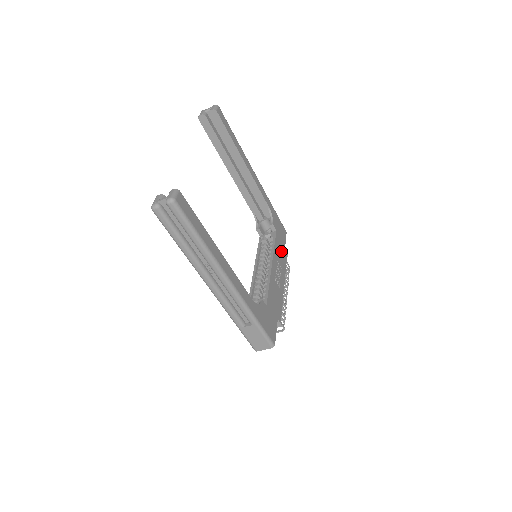
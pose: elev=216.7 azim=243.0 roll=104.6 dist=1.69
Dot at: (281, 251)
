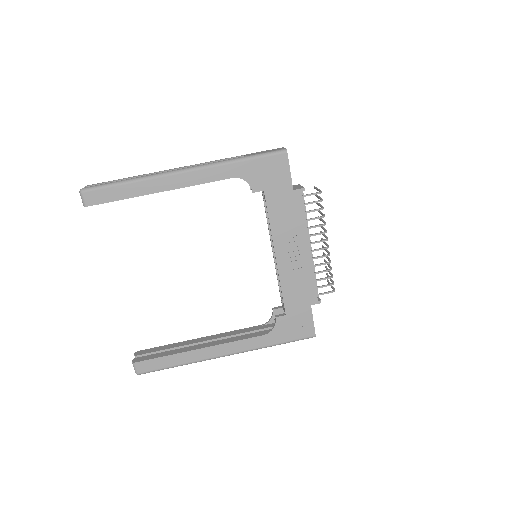
Dot at: (286, 207)
